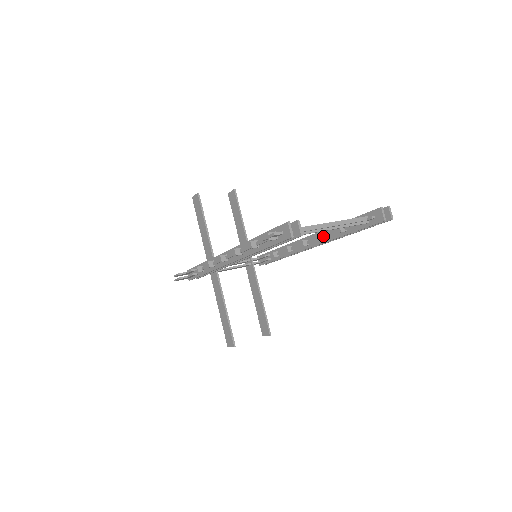
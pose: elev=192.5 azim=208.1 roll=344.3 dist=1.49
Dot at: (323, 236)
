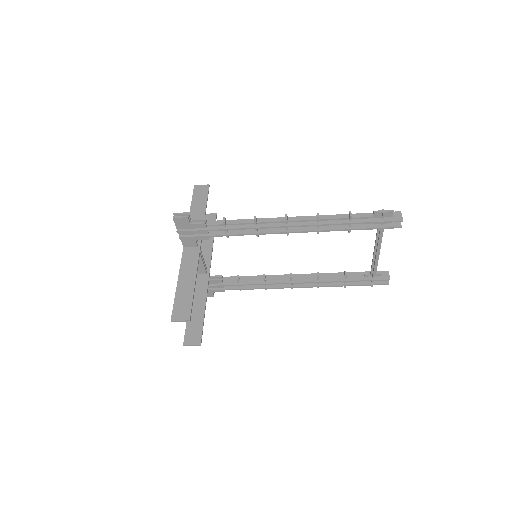
Dot at: (319, 276)
